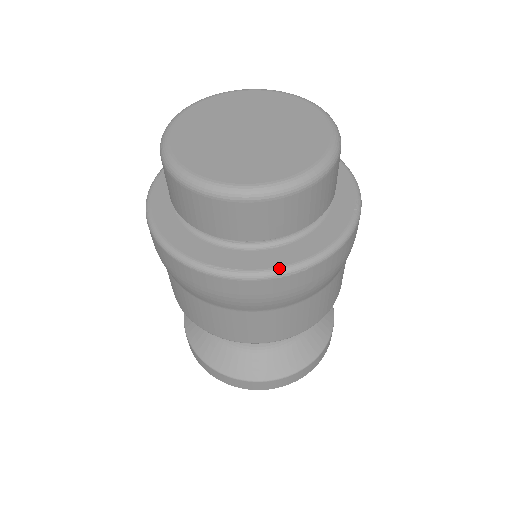
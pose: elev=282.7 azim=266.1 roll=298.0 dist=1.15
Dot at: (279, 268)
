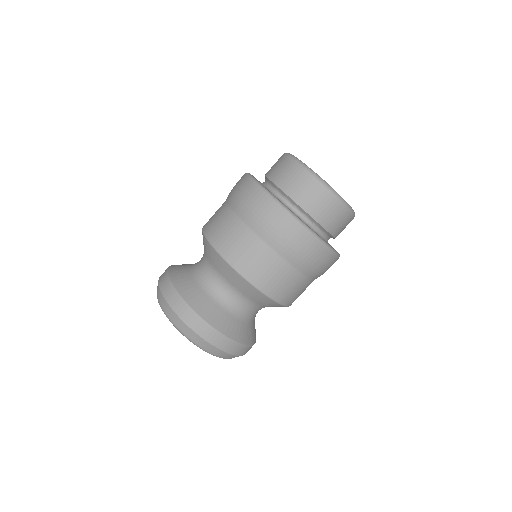
Dot at: (283, 204)
